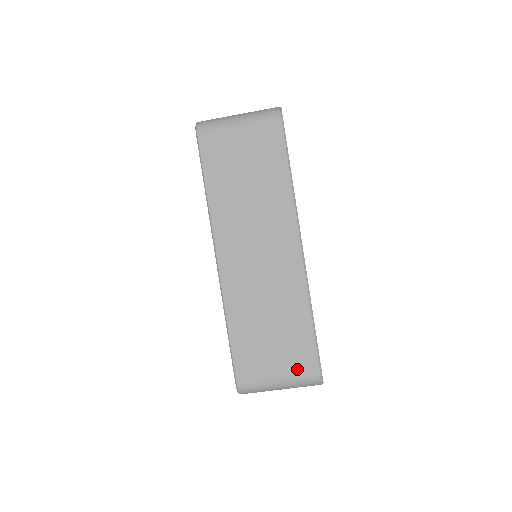
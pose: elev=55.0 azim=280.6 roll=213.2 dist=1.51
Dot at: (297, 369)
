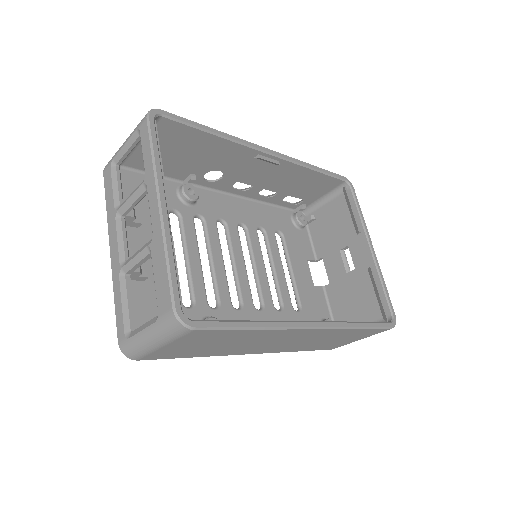
Dot at: (371, 335)
